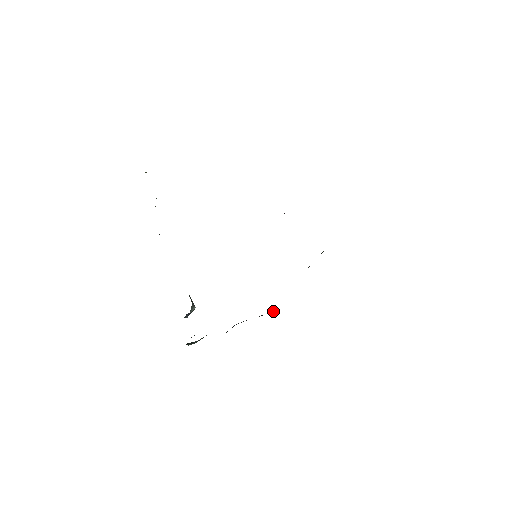
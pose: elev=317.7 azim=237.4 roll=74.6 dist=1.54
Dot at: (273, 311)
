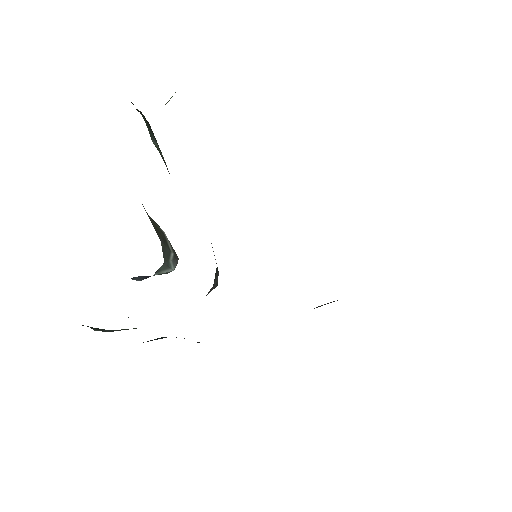
Dot at: occluded
